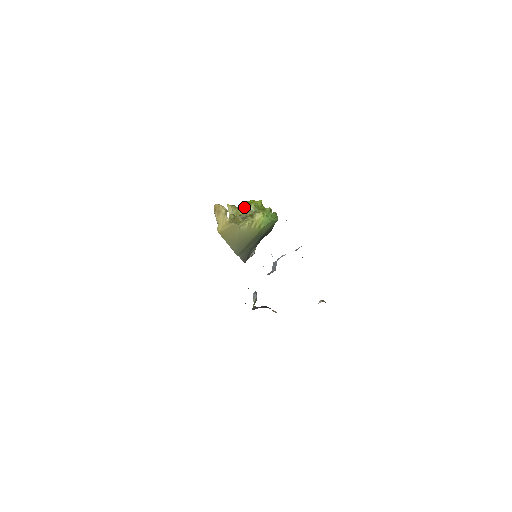
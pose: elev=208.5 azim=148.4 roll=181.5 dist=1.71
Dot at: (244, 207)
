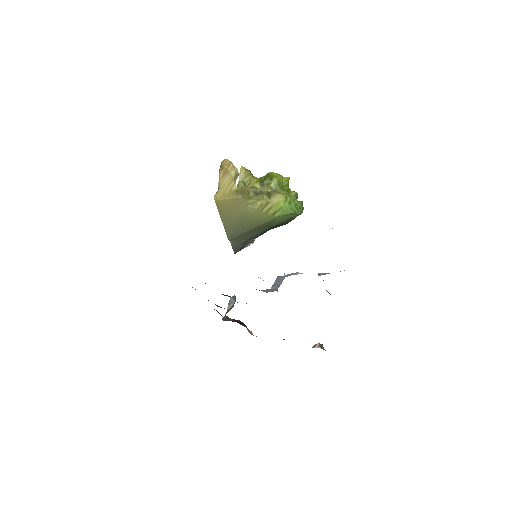
Dot at: (262, 178)
